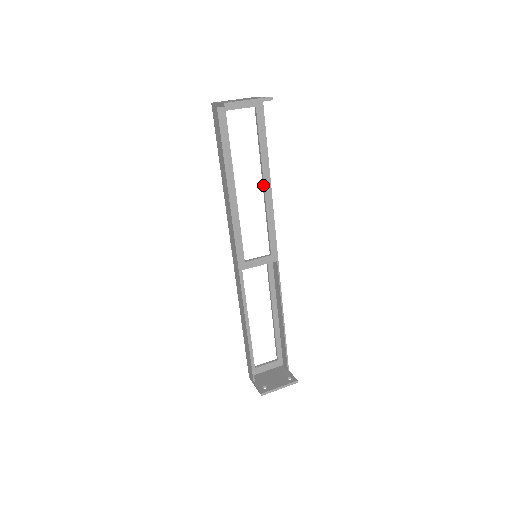
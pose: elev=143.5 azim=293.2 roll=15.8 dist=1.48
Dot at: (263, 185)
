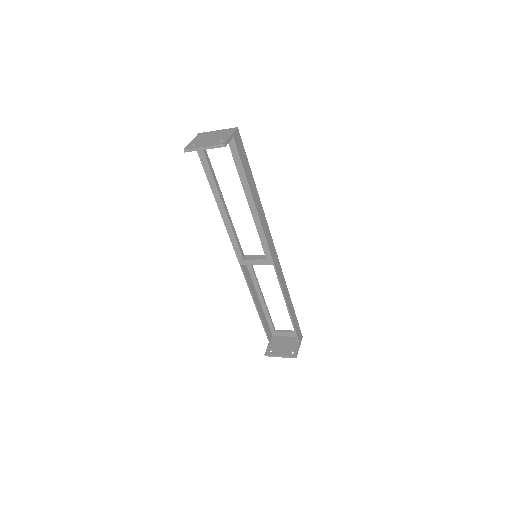
Dot at: (249, 205)
